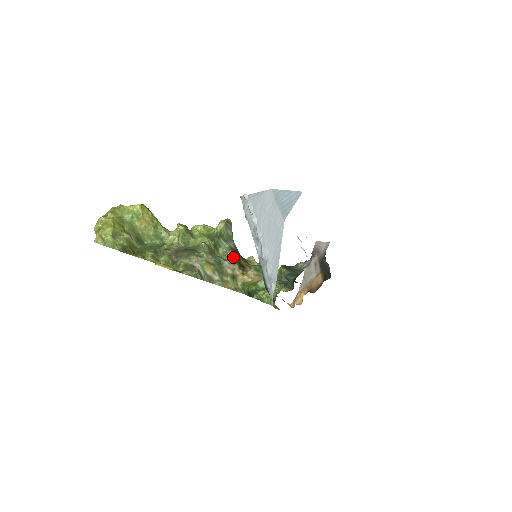
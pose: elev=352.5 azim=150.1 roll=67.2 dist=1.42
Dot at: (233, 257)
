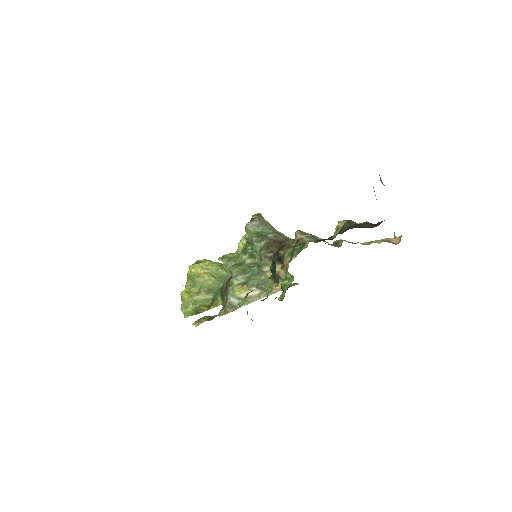
Dot at: (262, 259)
